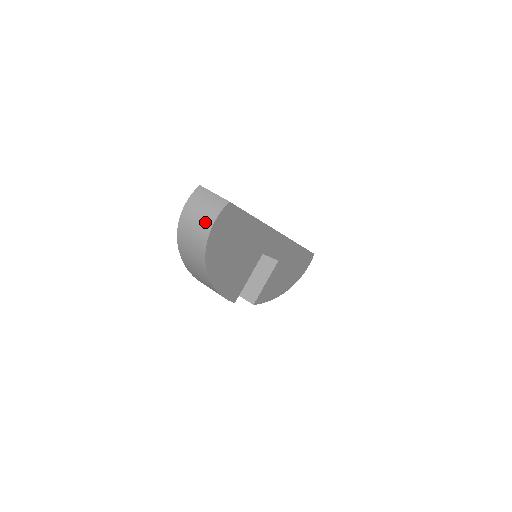
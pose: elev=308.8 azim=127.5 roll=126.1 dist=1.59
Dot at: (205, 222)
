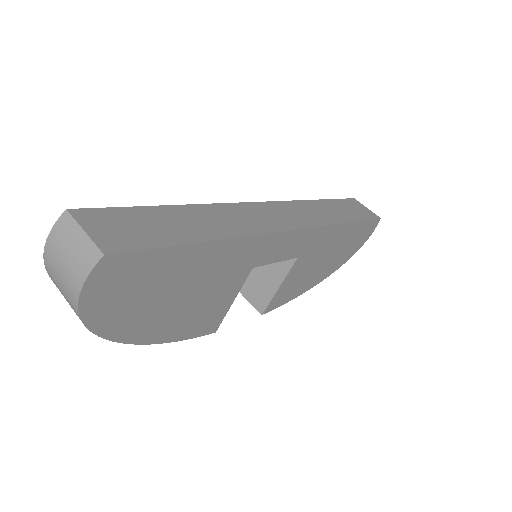
Dot at: (69, 288)
